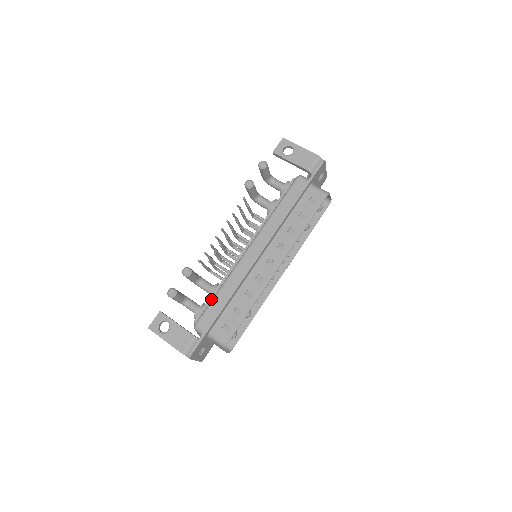
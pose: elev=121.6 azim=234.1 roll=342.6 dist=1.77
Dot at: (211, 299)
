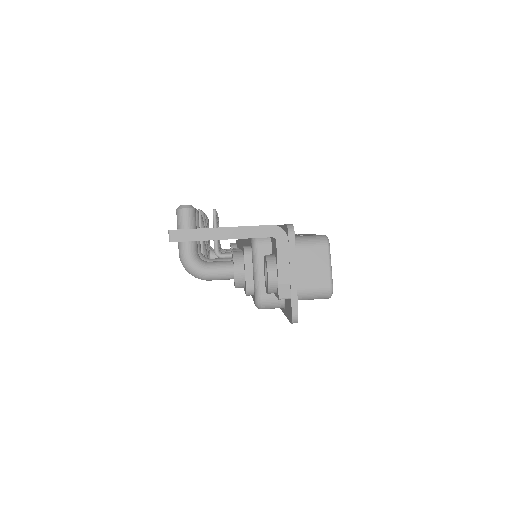
Dot at: (245, 244)
